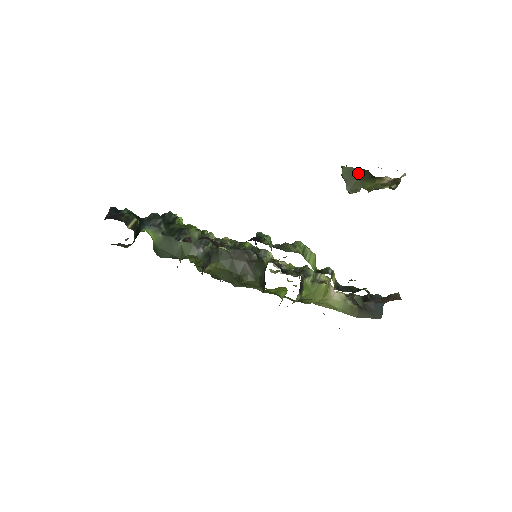
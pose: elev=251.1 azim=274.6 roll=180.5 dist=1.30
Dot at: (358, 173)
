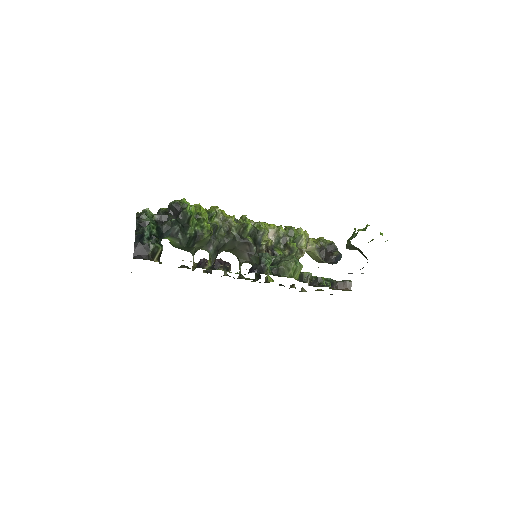
Dot at: (360, 251)
